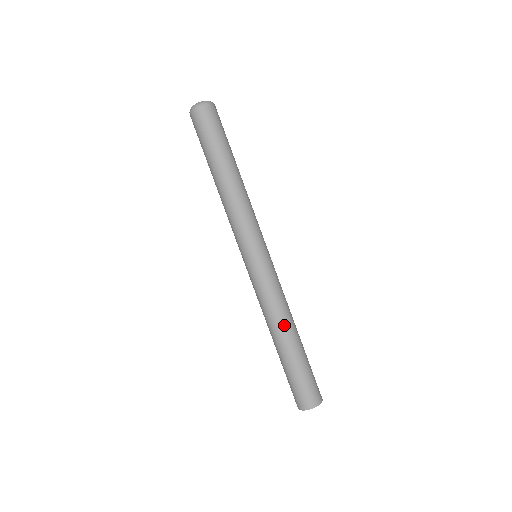
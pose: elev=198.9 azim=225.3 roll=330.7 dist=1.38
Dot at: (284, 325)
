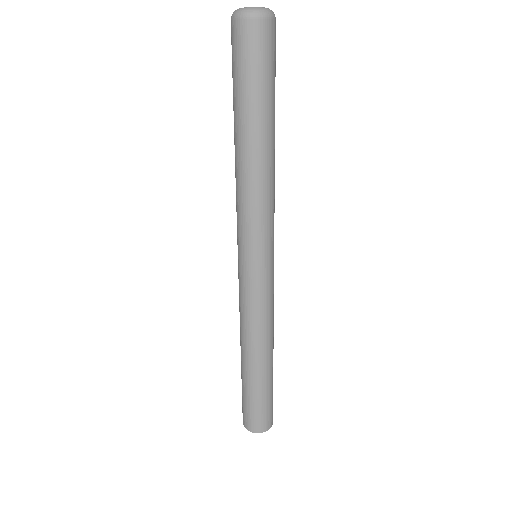
Dot at: (271, 344)
